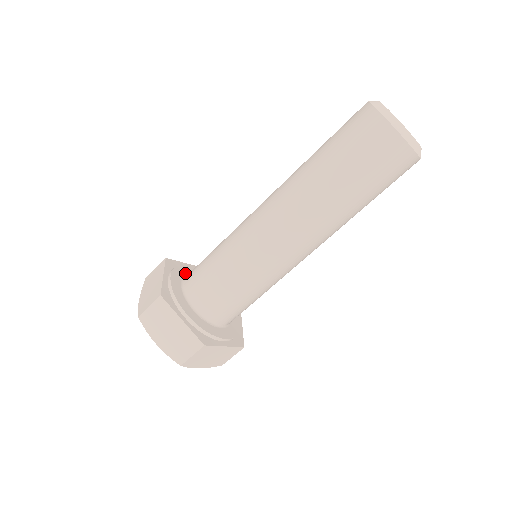
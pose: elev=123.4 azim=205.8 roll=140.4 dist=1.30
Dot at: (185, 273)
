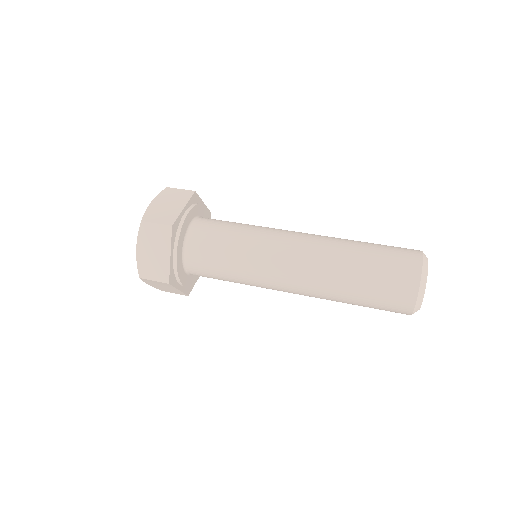
Dot at: occluded
